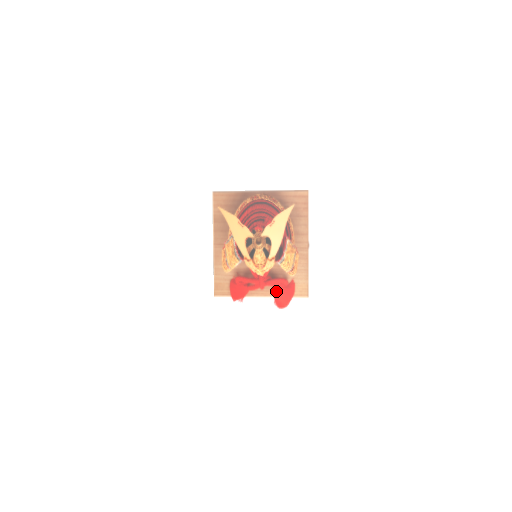
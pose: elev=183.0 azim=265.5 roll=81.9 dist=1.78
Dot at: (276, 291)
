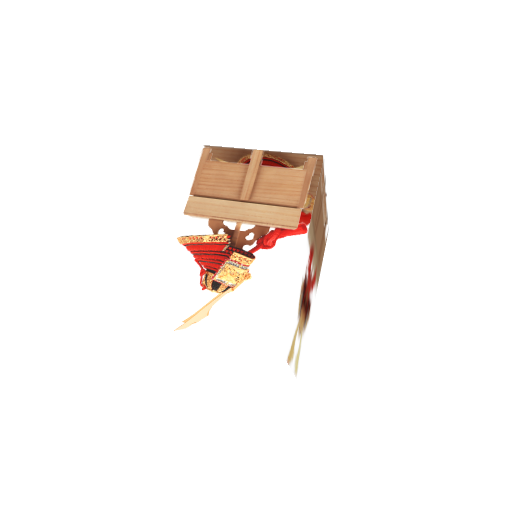
Dot at: occluded
